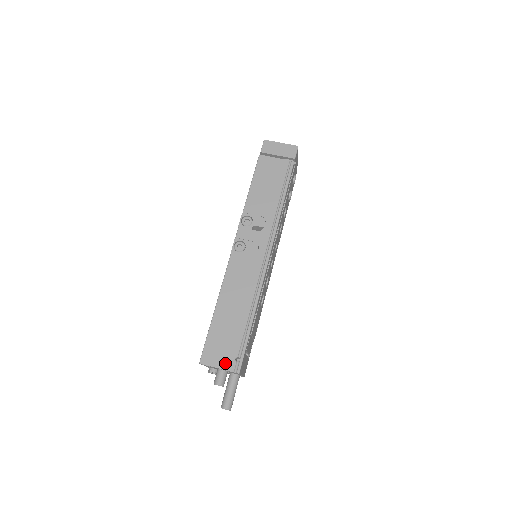
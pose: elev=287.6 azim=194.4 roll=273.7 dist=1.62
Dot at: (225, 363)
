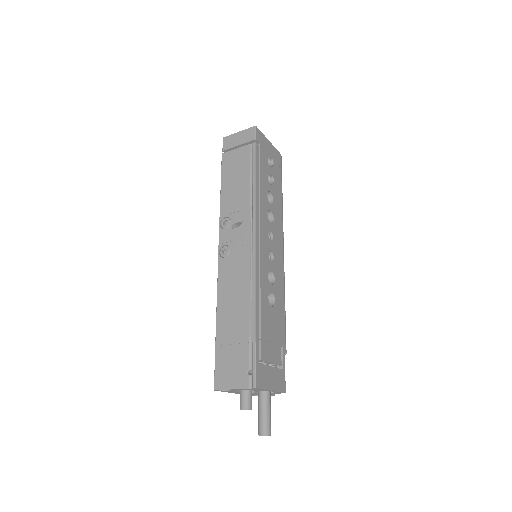
Dot at: (238, 381)
